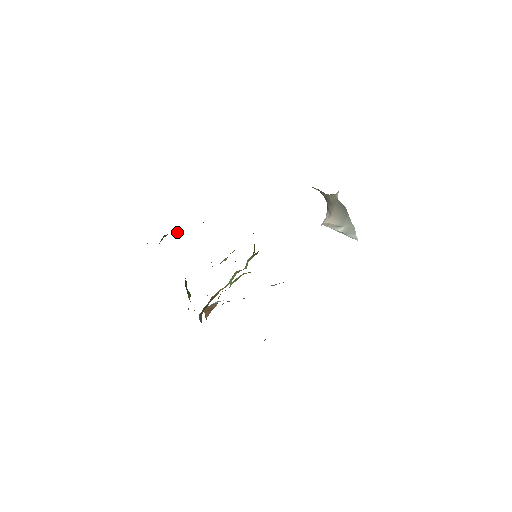
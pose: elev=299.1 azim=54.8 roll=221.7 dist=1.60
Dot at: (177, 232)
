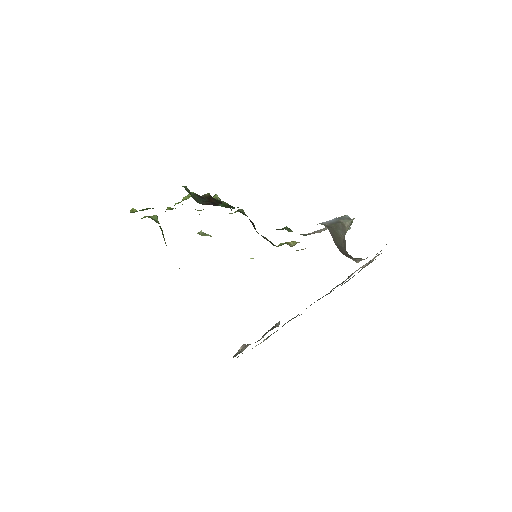
Dot at: occluded
